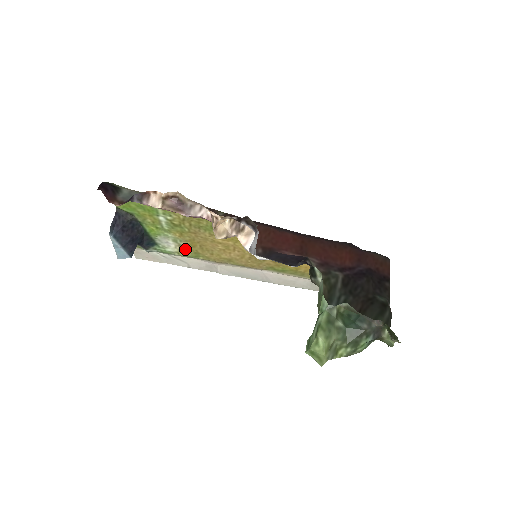
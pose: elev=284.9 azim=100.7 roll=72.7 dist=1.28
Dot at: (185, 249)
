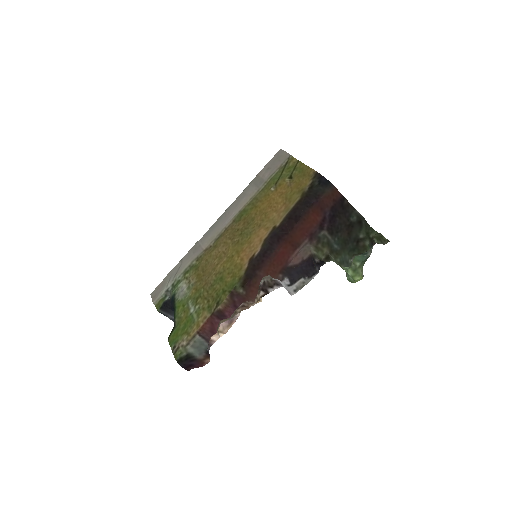
Dot at: (191, 277)
